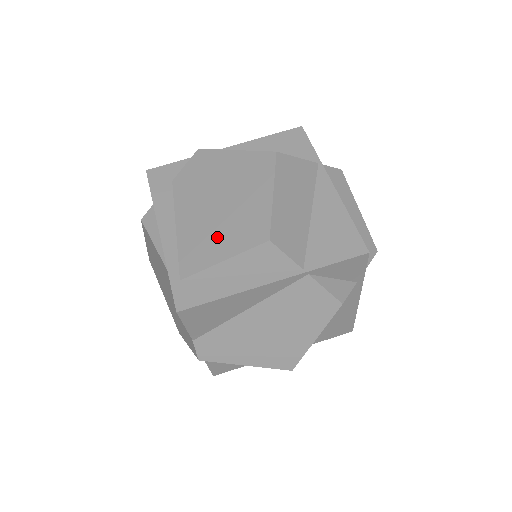
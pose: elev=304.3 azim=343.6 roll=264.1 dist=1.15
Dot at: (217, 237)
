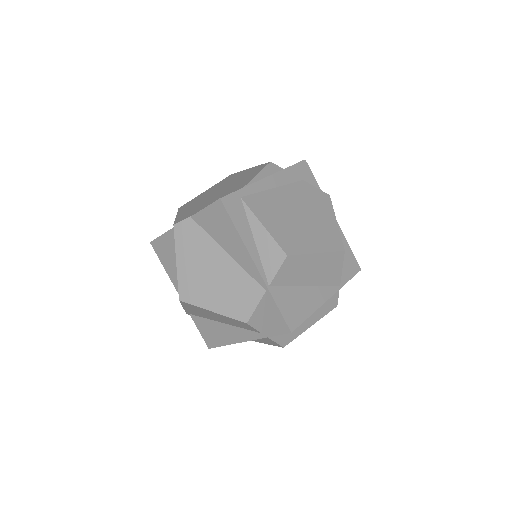
Dot at: (277, 219)
